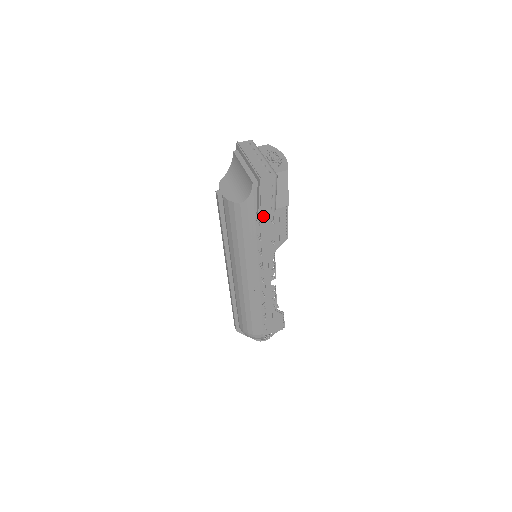
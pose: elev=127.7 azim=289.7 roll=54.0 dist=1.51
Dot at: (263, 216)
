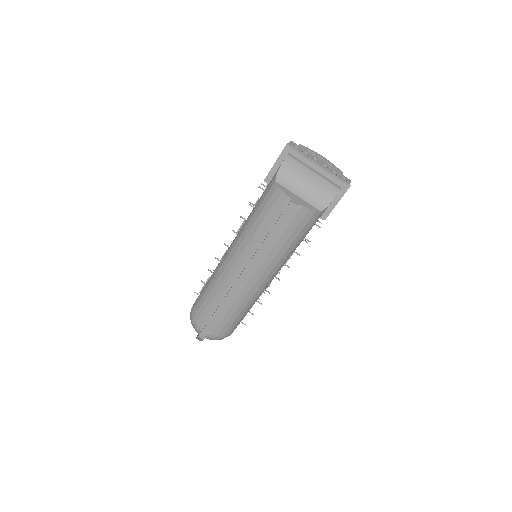
Dot at: occluded
